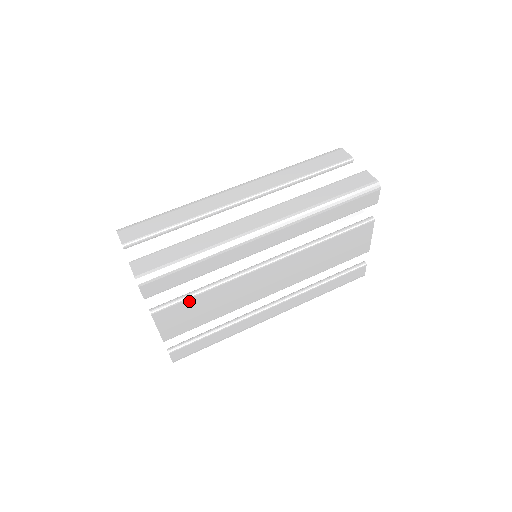
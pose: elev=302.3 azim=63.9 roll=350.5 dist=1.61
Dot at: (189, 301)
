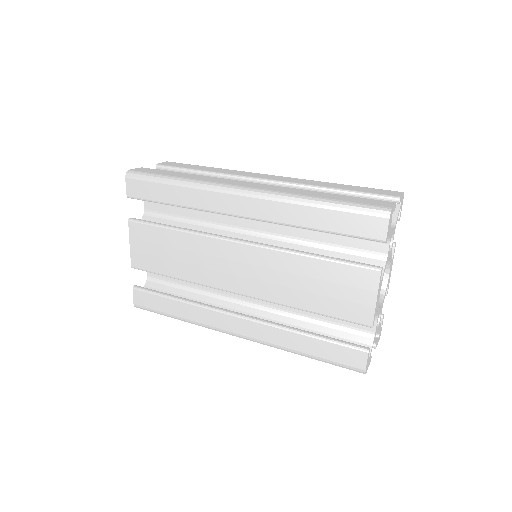
Dot at: (159, 231)
